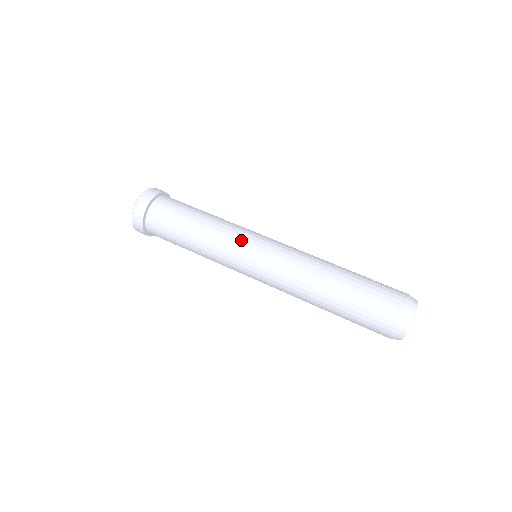
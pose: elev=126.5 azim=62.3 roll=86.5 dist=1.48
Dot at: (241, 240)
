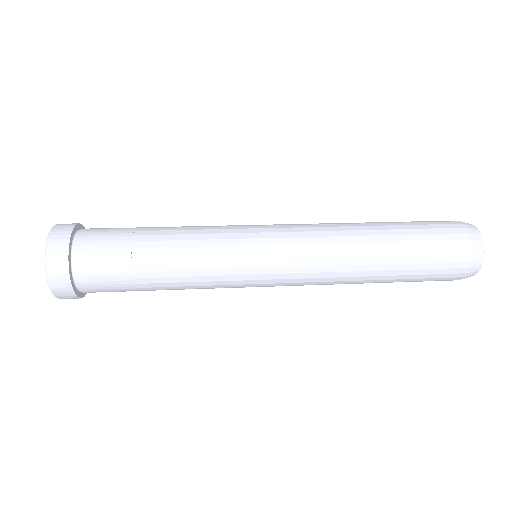
Dot at: (237, 253)
